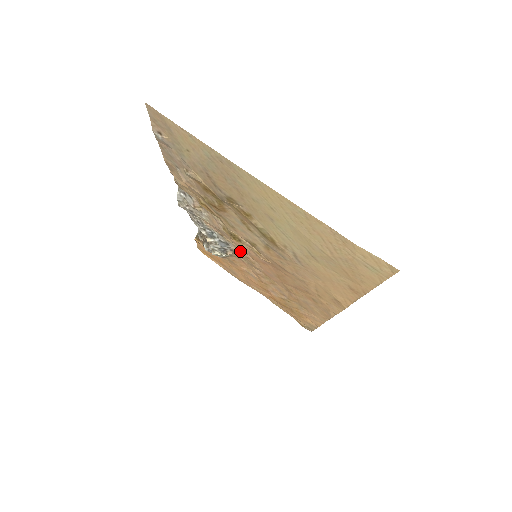
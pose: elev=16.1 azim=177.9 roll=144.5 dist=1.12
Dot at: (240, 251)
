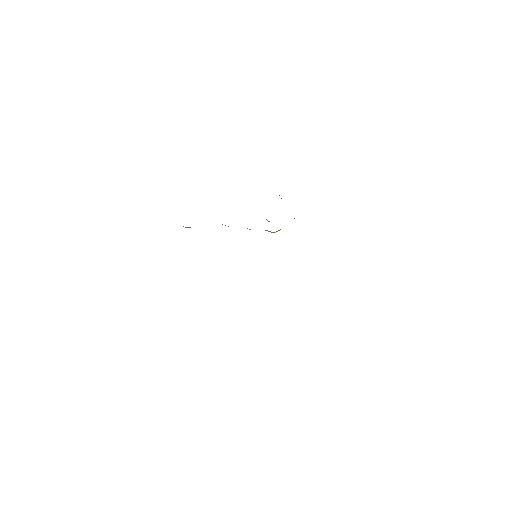
Dot at: occluded
